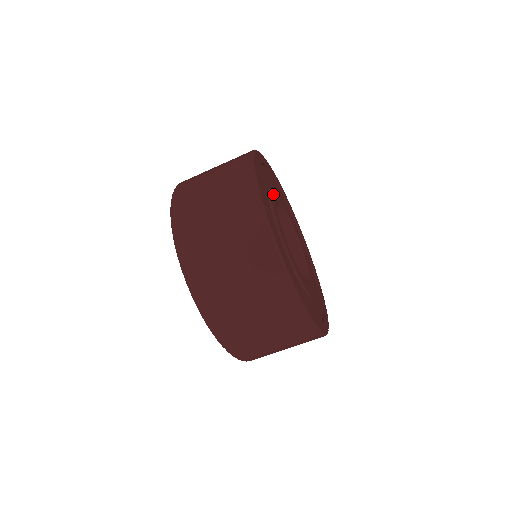
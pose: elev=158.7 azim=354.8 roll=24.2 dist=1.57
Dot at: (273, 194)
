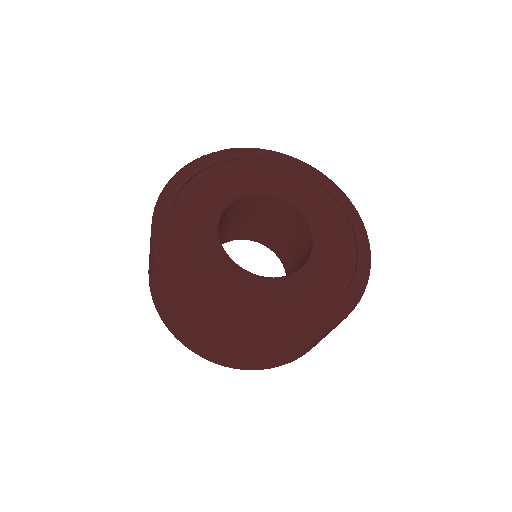
Dot at: (245, 185)
